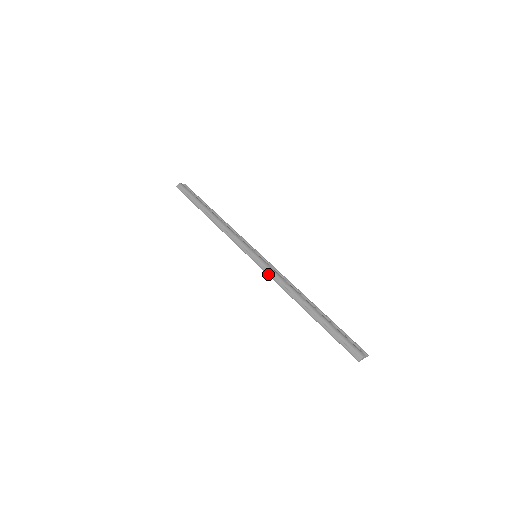
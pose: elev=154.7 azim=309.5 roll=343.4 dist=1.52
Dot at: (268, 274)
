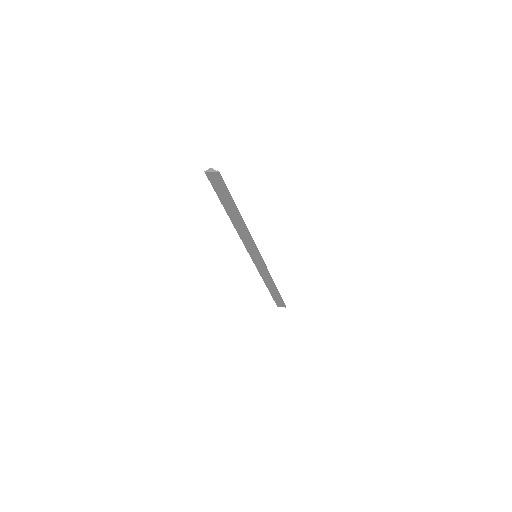
Dot at: (244, 243)
